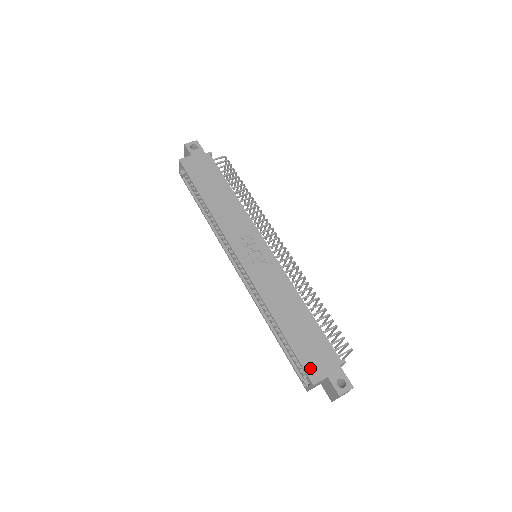
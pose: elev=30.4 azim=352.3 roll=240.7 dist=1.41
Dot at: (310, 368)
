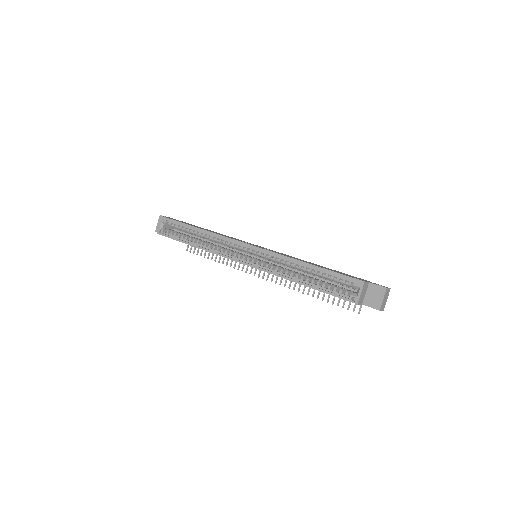
Dot at: (353, 277)
